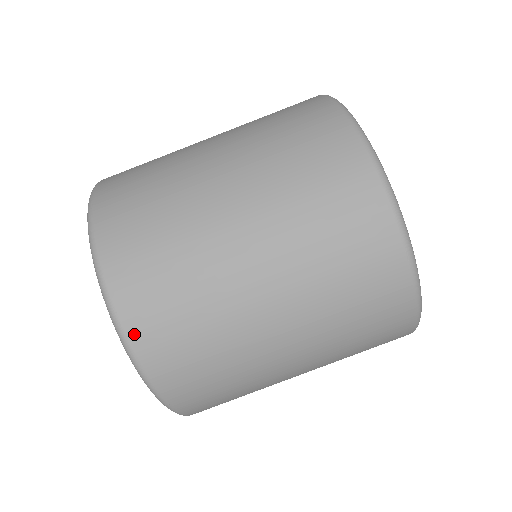
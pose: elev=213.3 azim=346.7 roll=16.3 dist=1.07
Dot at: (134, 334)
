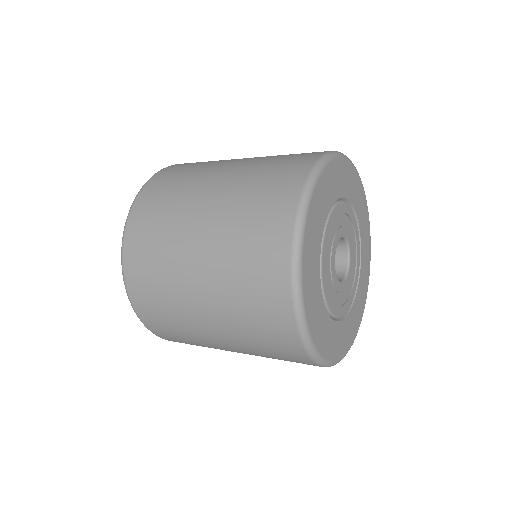
Dot at: (145, 190)
